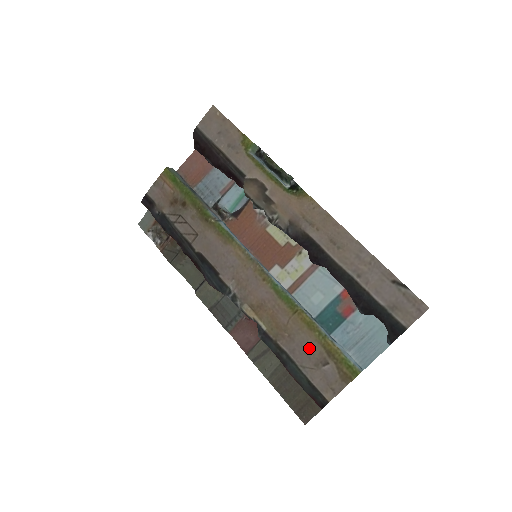
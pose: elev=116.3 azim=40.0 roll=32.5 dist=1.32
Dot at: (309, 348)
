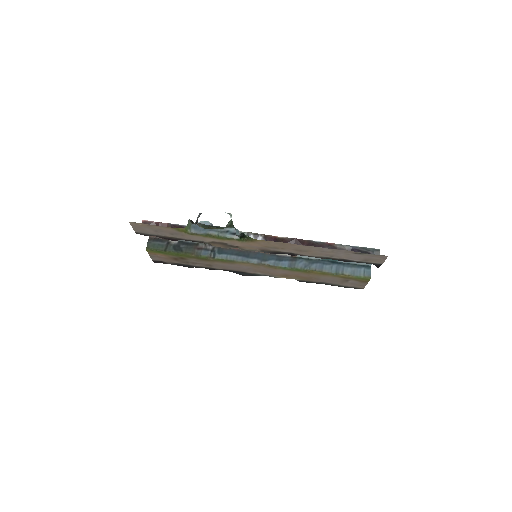
Dot at: (332, 279)
